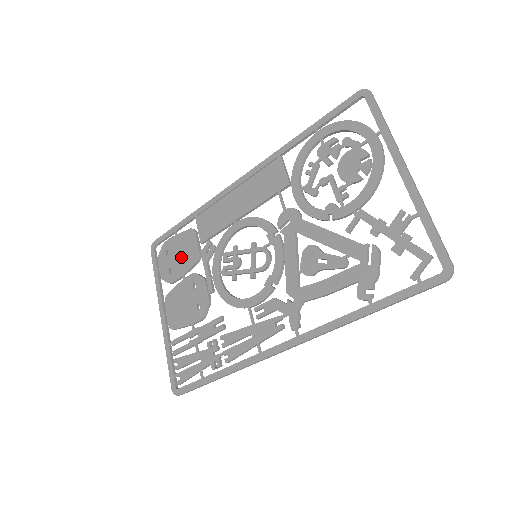
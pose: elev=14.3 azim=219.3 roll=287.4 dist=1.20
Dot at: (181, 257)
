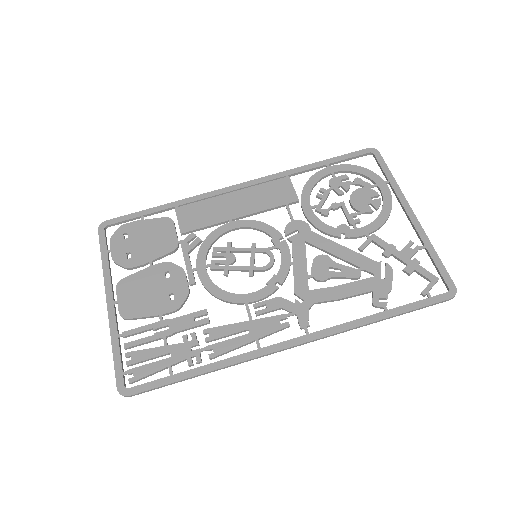
Dot at: (149, 243)
